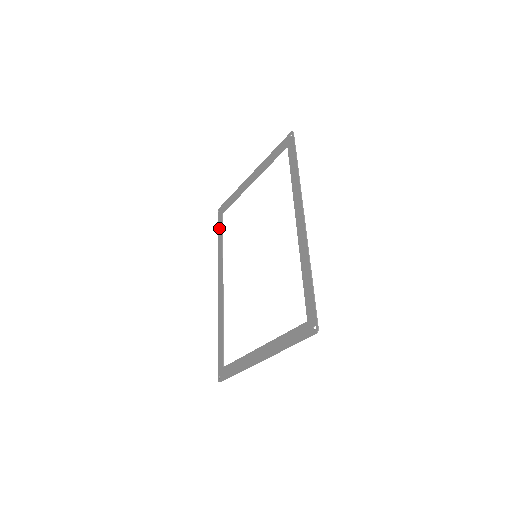
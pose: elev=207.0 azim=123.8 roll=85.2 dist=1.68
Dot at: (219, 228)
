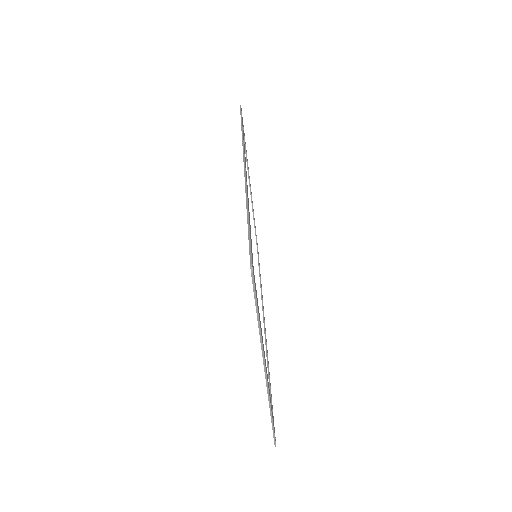
Dot at: occluded
